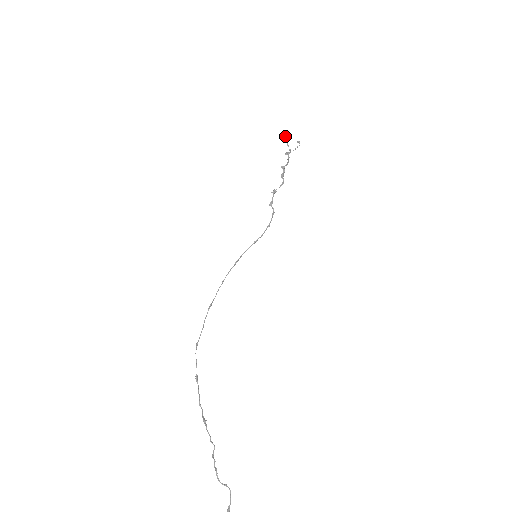
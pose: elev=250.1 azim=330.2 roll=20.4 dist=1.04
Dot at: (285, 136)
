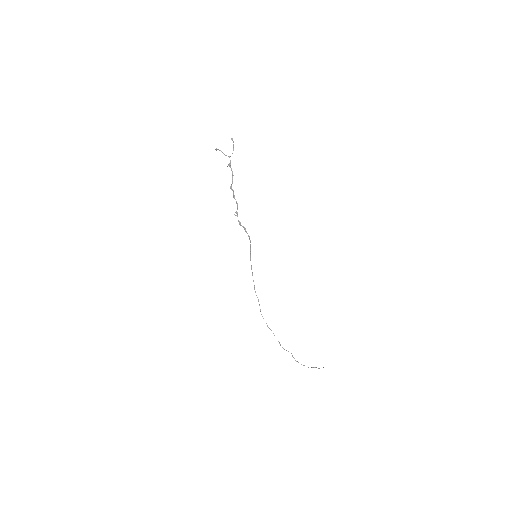
Dot at: occluded
